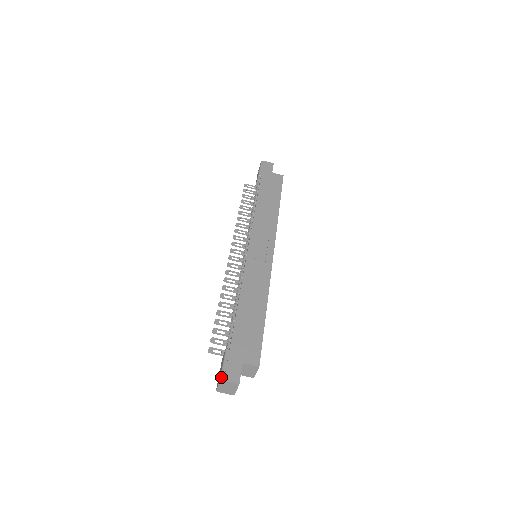
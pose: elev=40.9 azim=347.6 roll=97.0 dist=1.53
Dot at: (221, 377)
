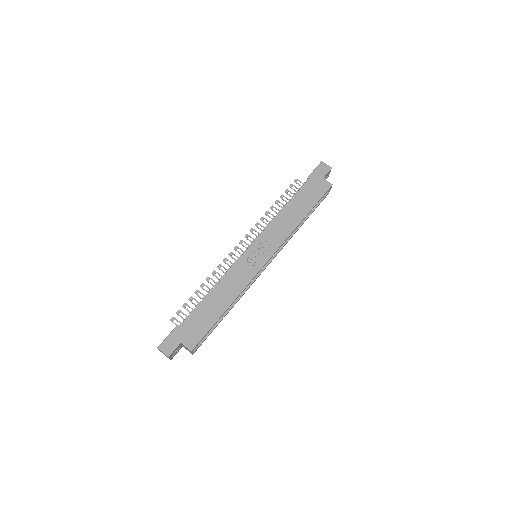
Dot at: (159, 346)
